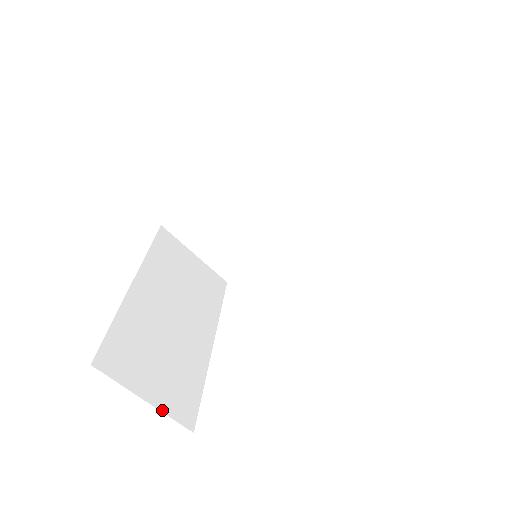
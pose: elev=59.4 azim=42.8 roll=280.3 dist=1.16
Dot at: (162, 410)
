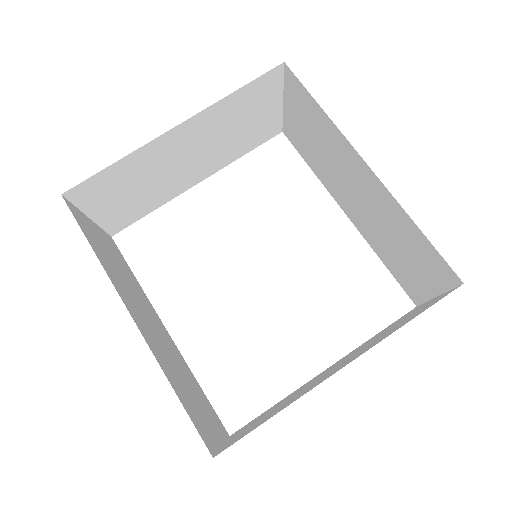
Dot at: (99, 224)
